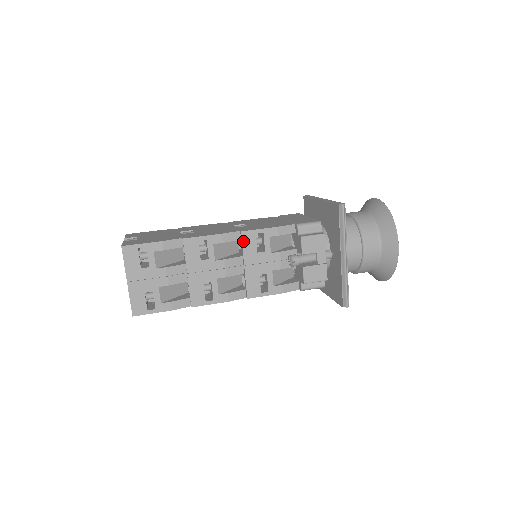
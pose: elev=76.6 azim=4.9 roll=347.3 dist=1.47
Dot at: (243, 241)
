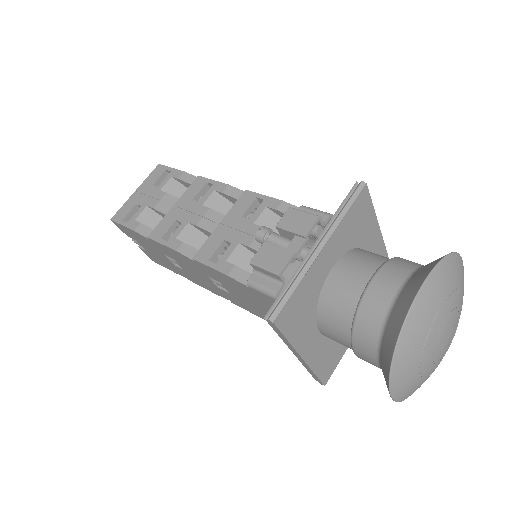
Dot at: (240, 199)
